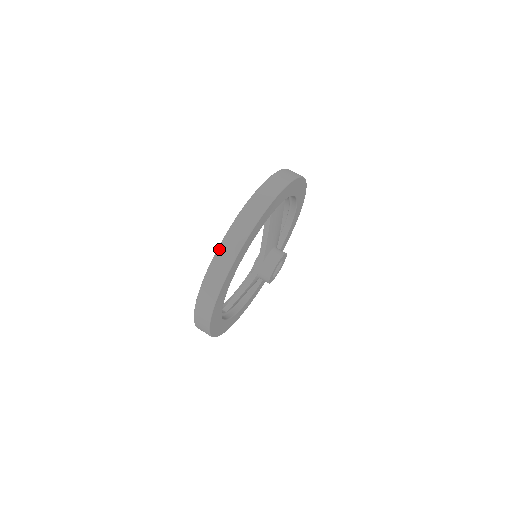
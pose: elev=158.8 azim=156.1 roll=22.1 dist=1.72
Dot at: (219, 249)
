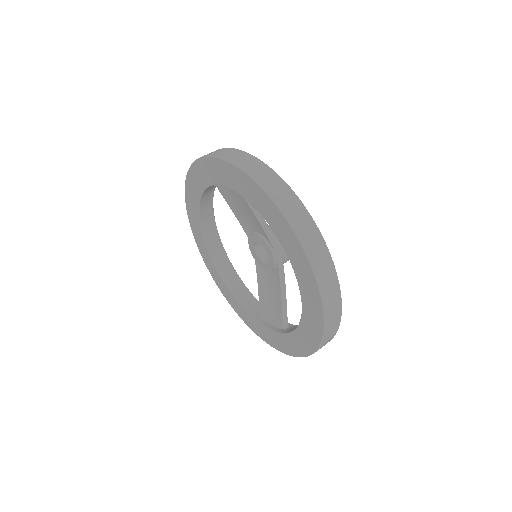
Dot at: (302, 241)
